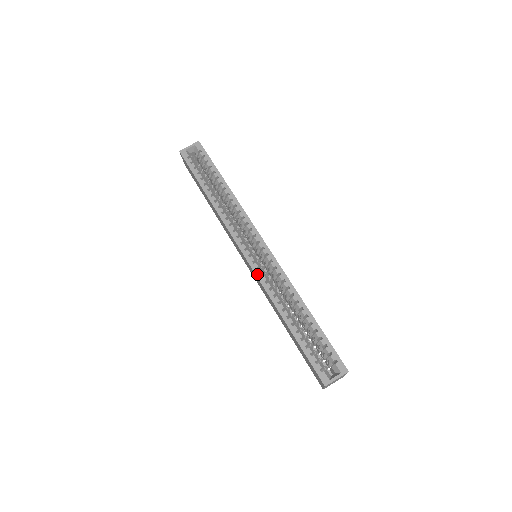
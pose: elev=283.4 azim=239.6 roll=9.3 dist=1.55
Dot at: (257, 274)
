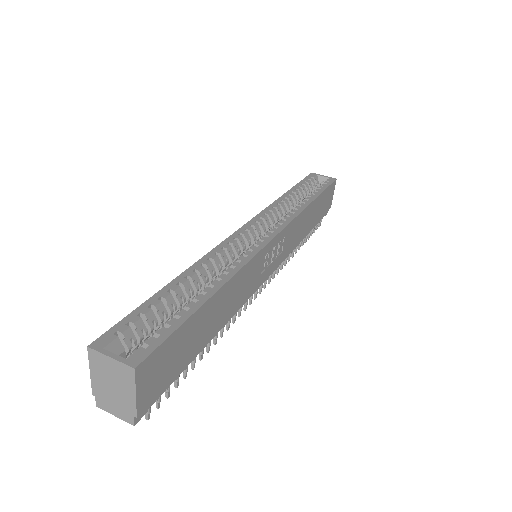
Dot at: (227, 239)
